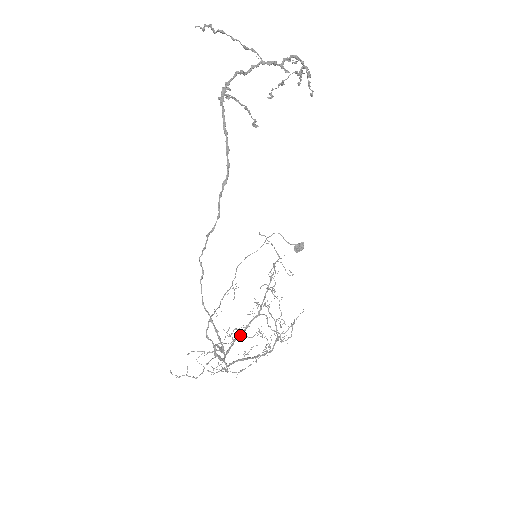
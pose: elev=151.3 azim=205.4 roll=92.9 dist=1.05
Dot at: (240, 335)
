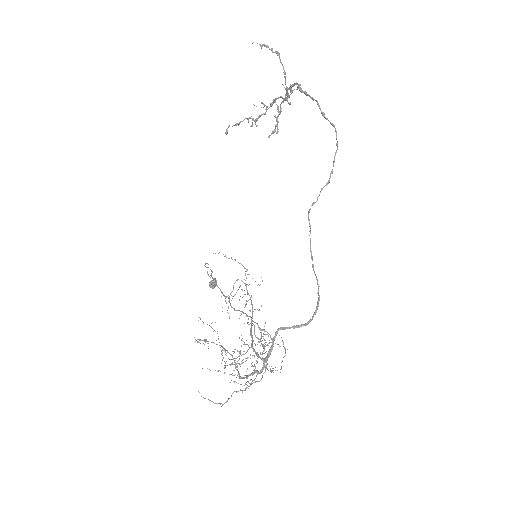
Dot at: (253, 341)
